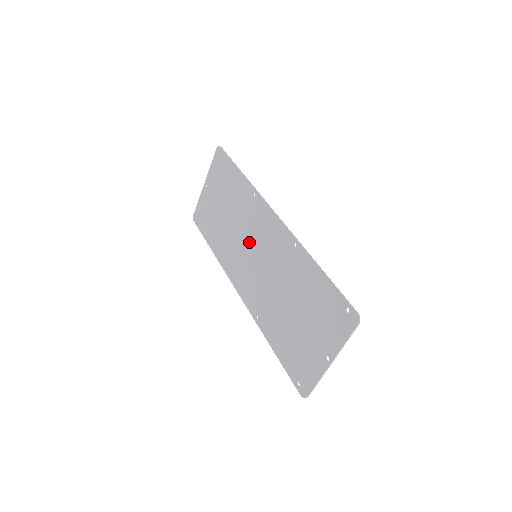
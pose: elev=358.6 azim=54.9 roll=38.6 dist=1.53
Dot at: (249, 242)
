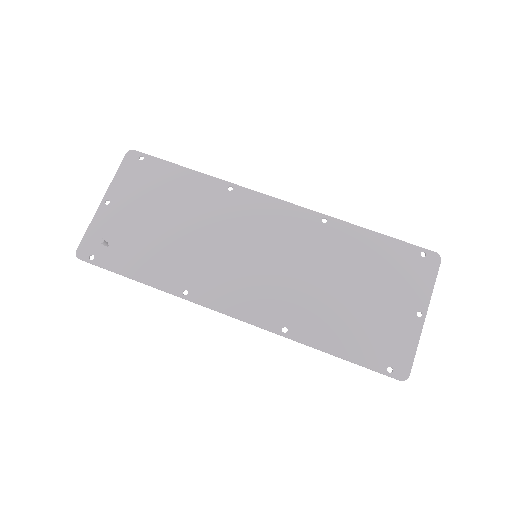
Dot at: (238, 243)
